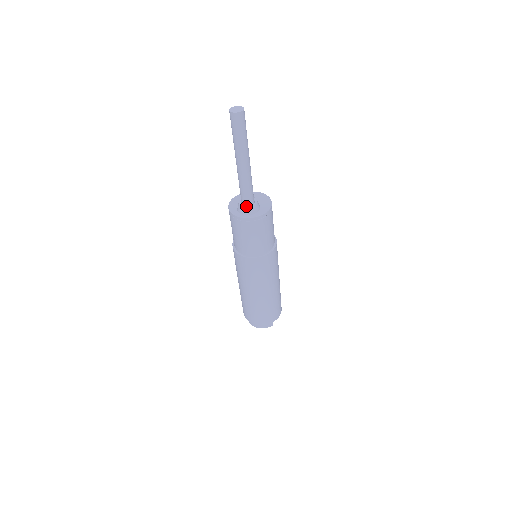
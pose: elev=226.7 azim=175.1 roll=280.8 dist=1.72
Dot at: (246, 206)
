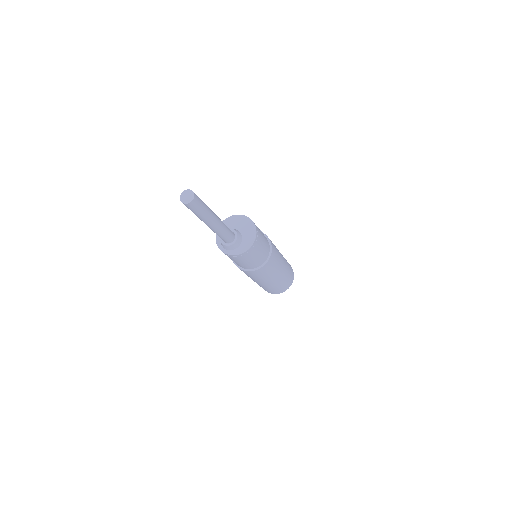
Dot at: (223, 242)
